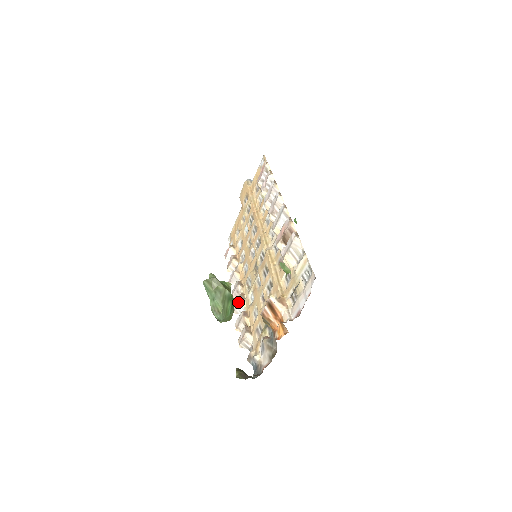
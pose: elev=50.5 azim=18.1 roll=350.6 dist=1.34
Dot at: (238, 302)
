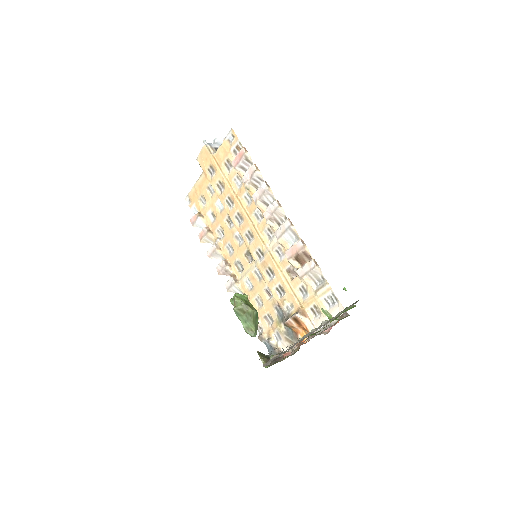
Dot at: (232, 284)
